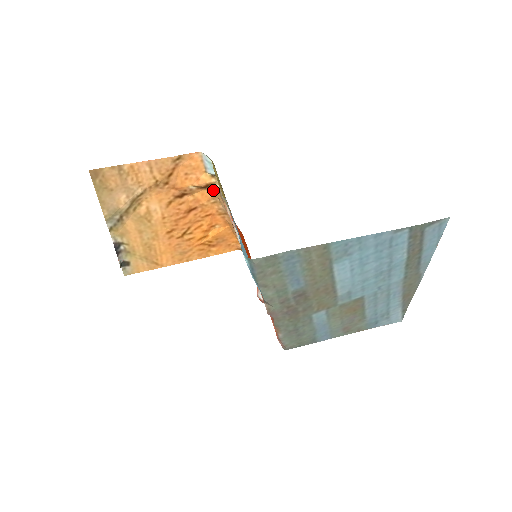
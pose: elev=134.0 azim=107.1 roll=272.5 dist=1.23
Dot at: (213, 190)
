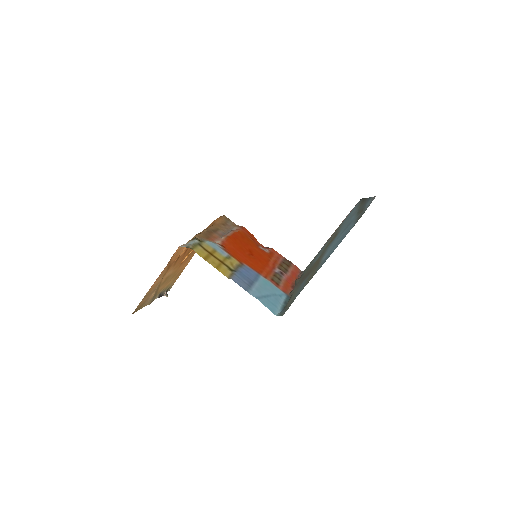
Dot at: (194, 237)
